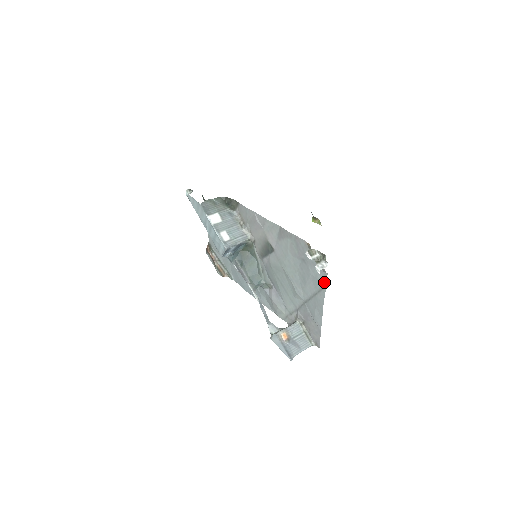
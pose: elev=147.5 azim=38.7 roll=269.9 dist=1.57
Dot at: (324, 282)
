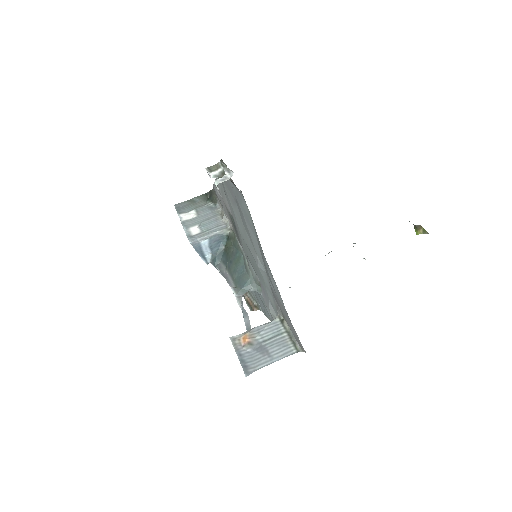
Dot at: (248, 212)
